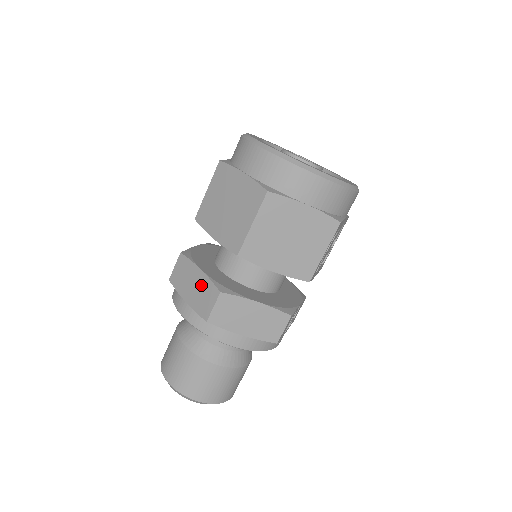
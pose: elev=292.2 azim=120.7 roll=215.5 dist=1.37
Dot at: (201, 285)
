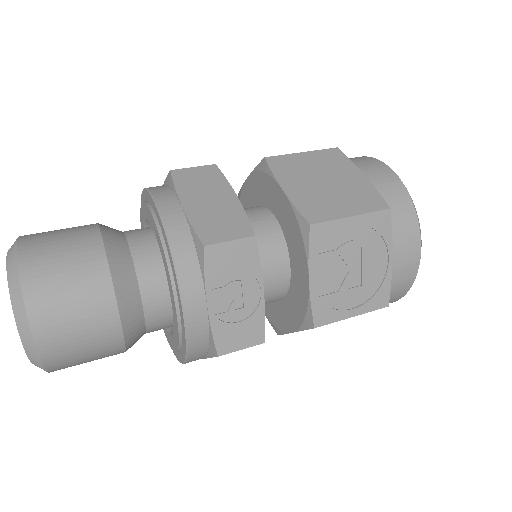
Dot at: occluded
